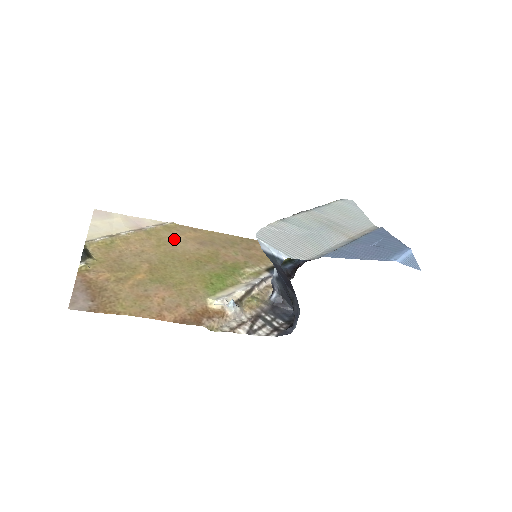
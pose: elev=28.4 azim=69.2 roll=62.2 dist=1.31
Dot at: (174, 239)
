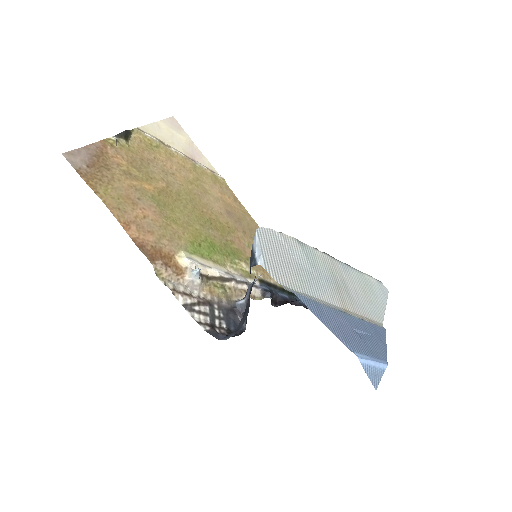
Dot at: (210, 190)
